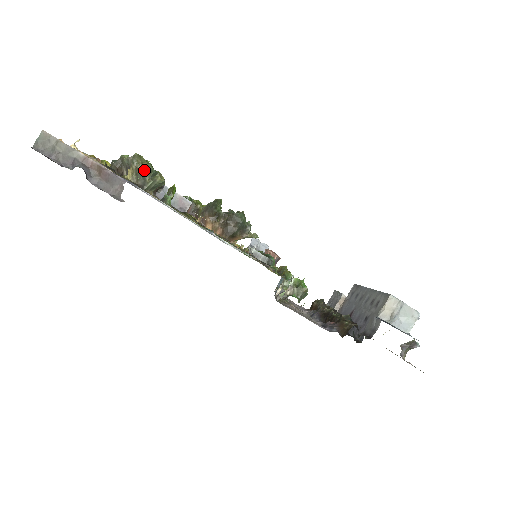
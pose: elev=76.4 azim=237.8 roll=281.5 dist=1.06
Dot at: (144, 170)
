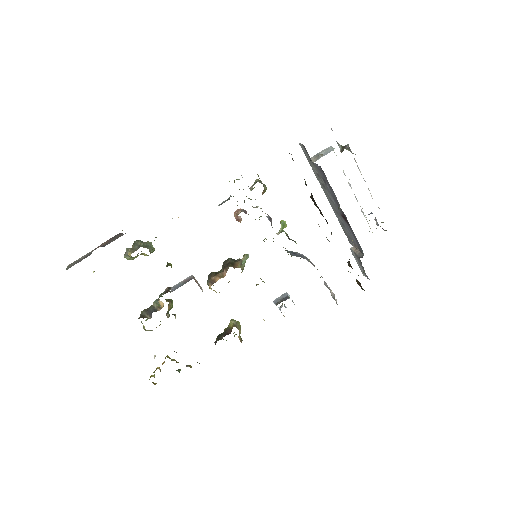
Dot at: (134, 243)
